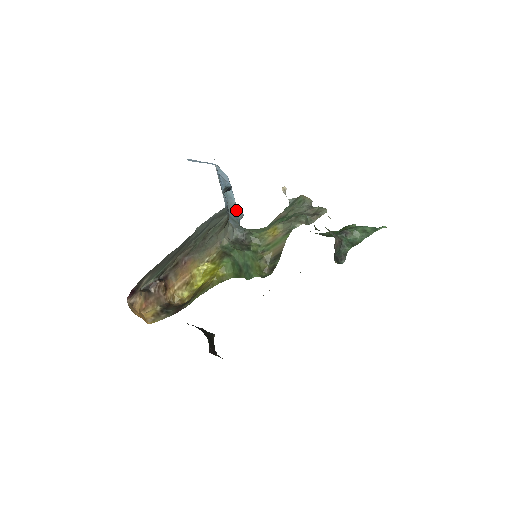
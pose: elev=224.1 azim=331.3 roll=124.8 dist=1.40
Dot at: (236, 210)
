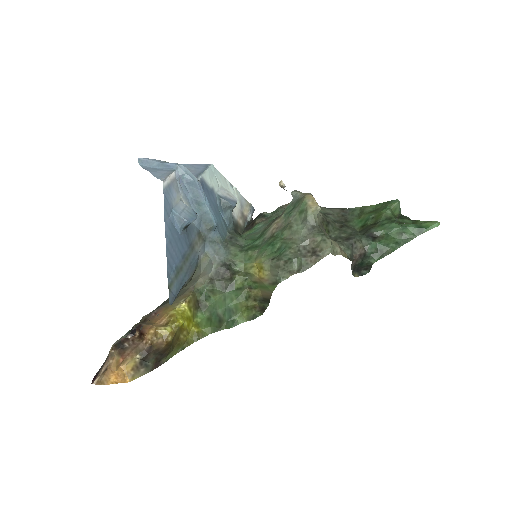
Dot at: (215, 226)
